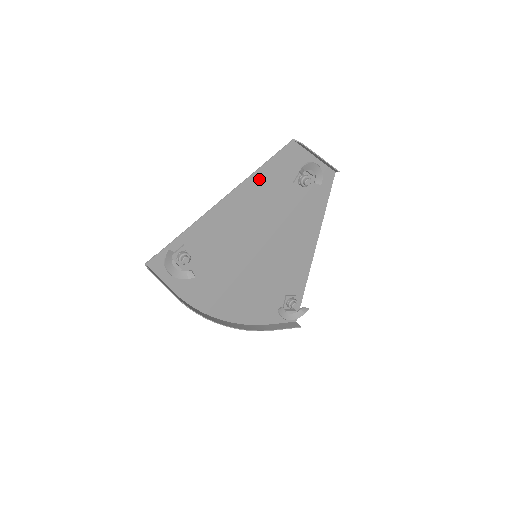
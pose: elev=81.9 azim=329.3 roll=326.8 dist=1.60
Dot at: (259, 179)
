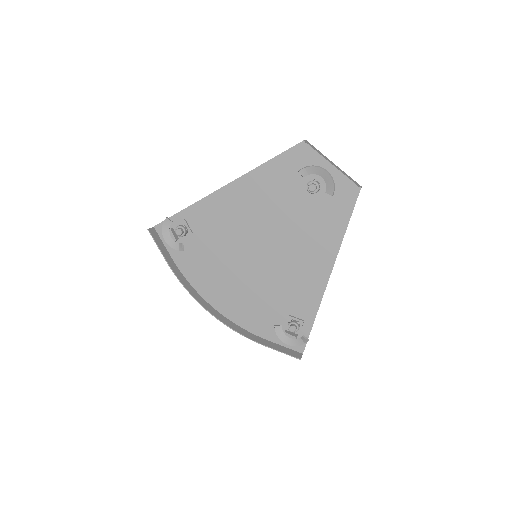
Dot at: (263, 175)
